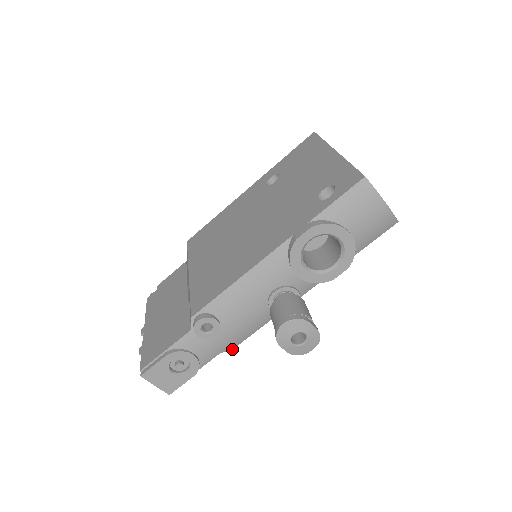
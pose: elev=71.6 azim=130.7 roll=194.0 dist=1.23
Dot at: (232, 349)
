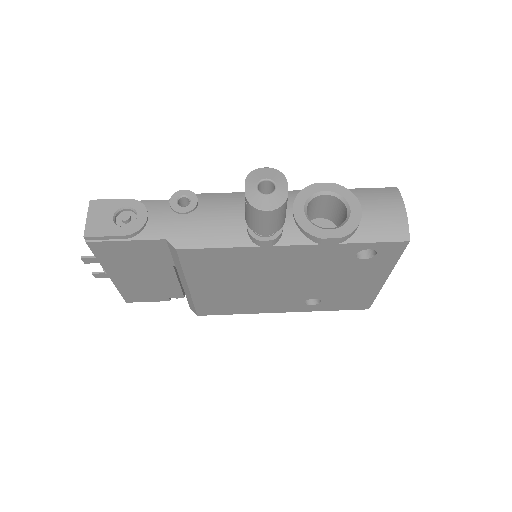
Dot at: (177, 249)
